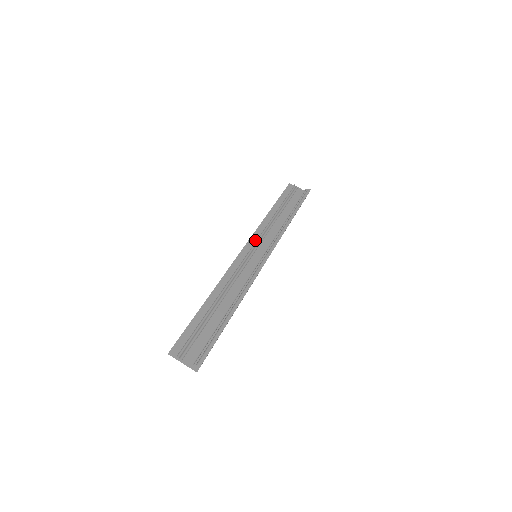
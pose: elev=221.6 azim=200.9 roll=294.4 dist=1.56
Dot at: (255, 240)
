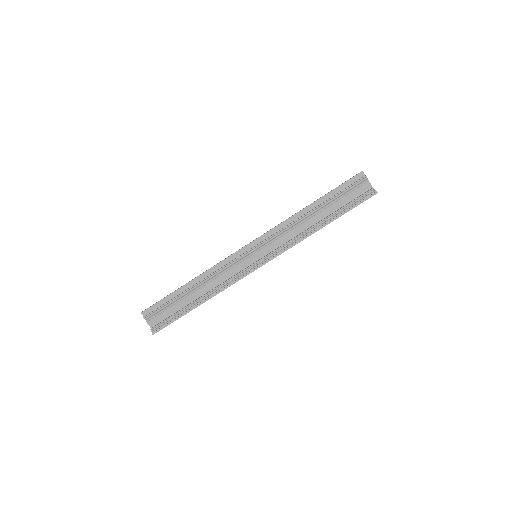
Dot at: (265, 240)
